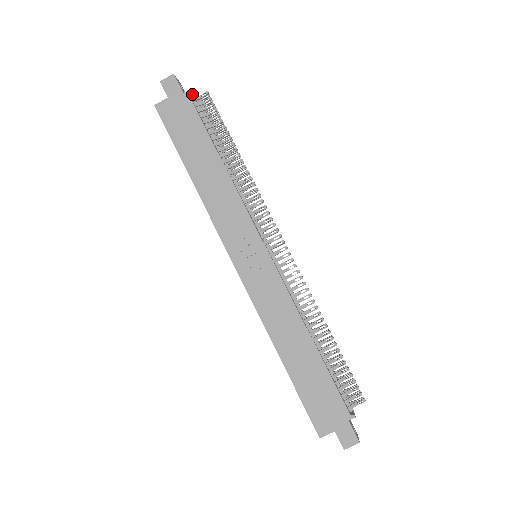
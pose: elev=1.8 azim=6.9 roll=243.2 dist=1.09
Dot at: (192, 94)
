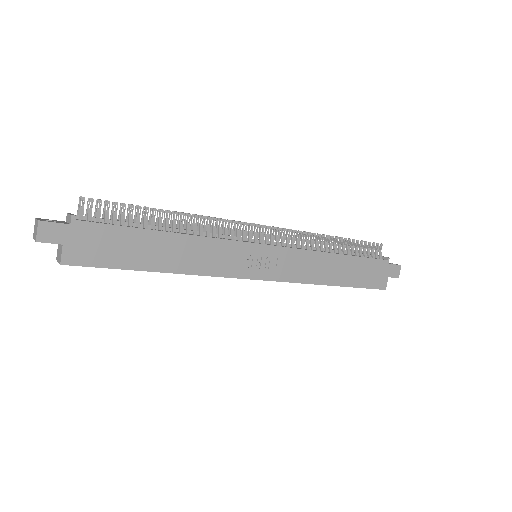
Dot at: (74, 215)
